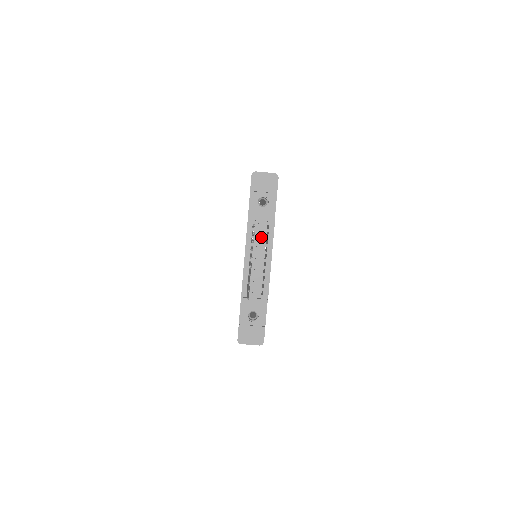
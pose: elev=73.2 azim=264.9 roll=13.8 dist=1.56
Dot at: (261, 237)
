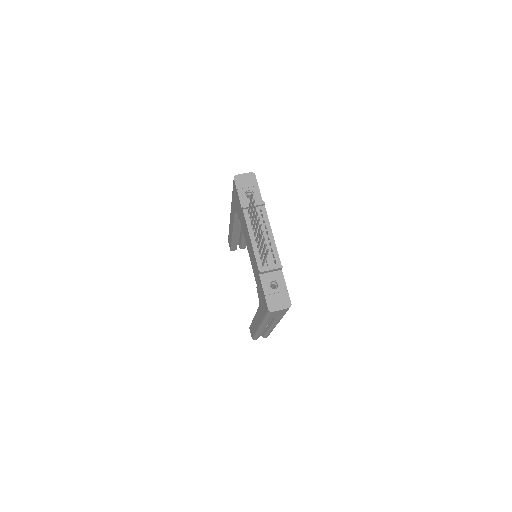
Dot at: occluded
